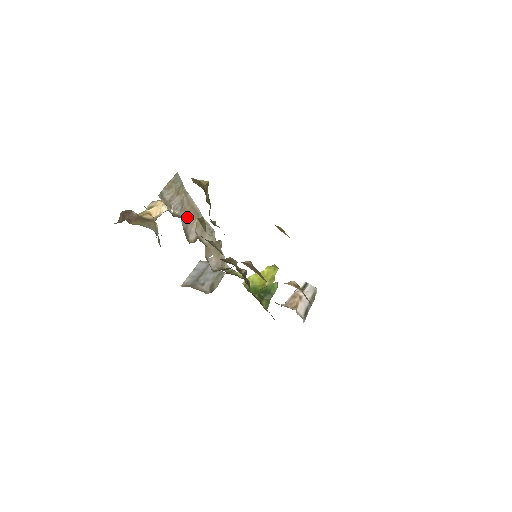
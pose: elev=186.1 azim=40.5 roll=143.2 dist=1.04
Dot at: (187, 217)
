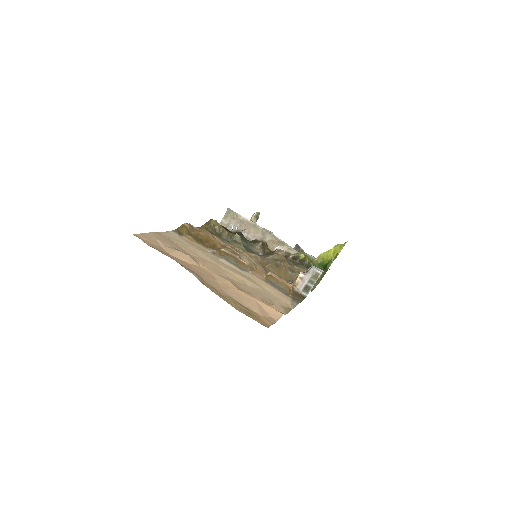
Dot at: (246, 229)
